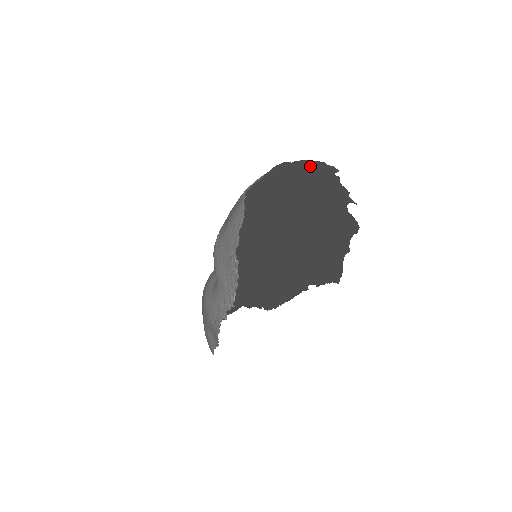
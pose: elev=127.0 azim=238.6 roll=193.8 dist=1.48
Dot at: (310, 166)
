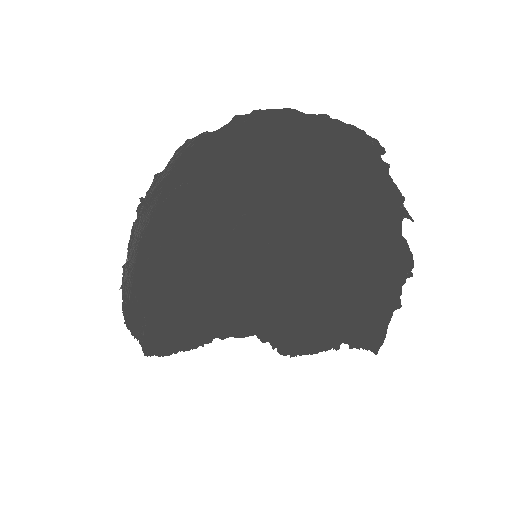
Dot at: (345, 135)
